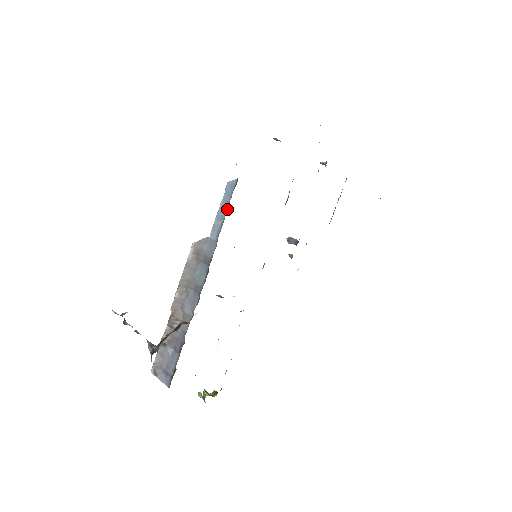
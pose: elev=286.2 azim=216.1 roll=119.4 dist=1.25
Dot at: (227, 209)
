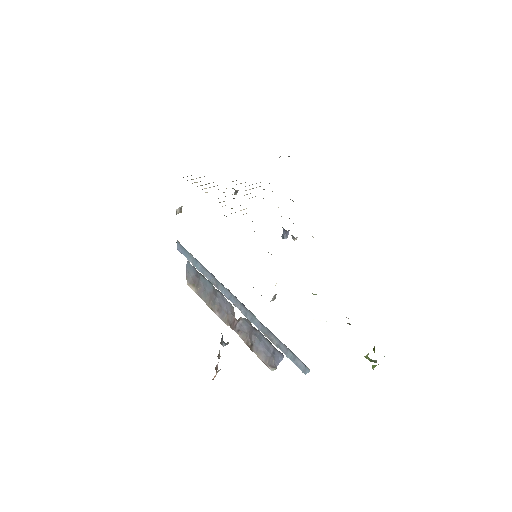
Dot at: occluded
